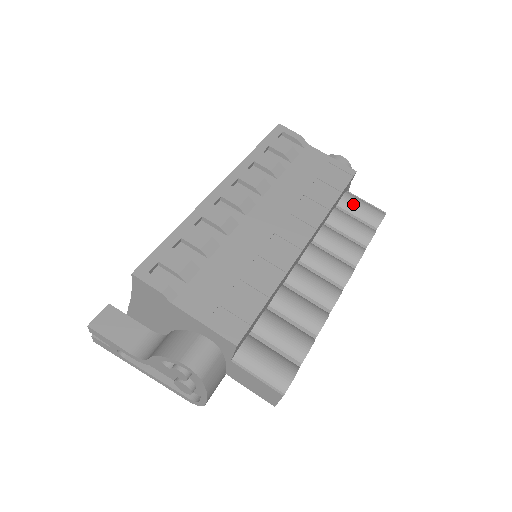
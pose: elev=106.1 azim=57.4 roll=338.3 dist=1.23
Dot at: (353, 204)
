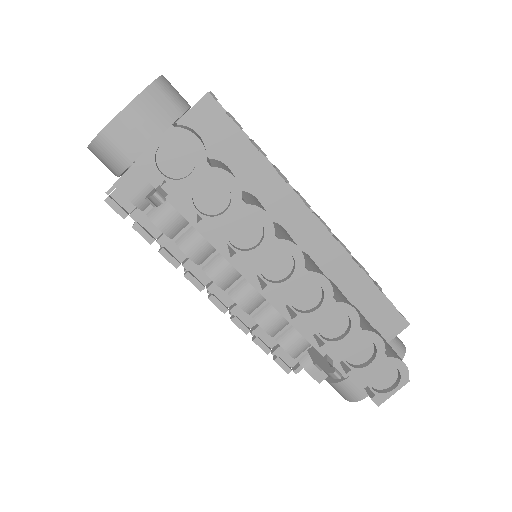
Dot at: (381, 336)
